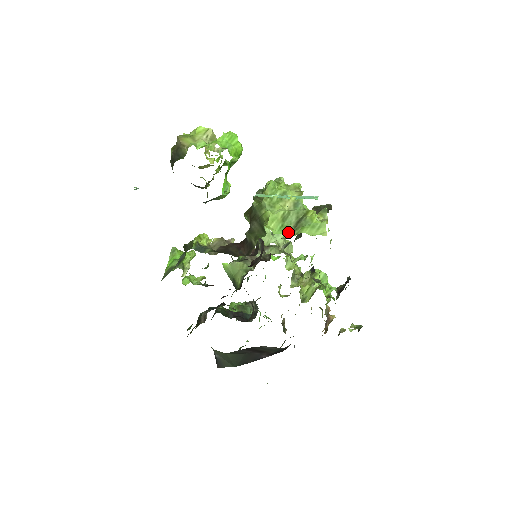
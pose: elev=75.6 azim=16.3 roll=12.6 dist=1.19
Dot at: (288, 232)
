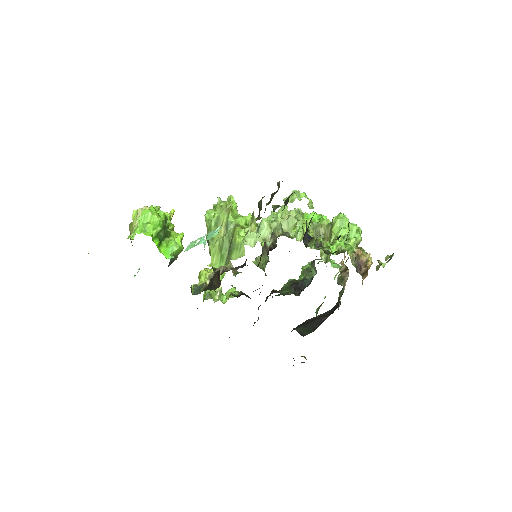
Dot at: (225, 261)
